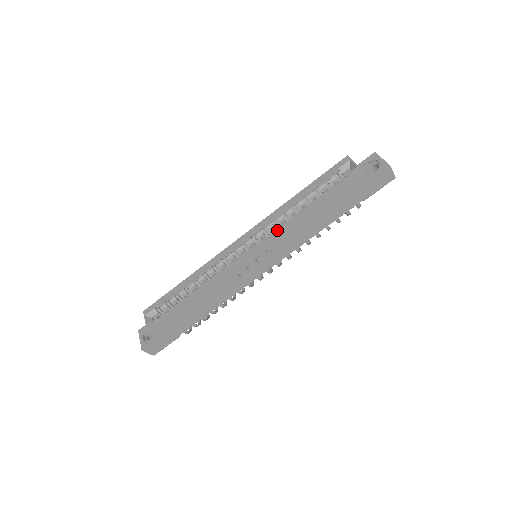
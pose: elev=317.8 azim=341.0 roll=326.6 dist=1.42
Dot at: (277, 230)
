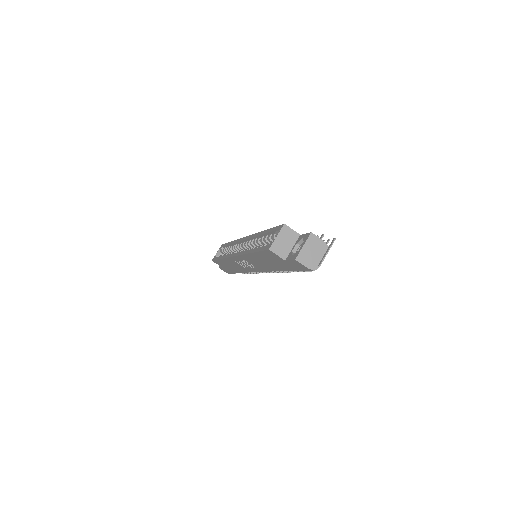
Dot at: (242, 252)
